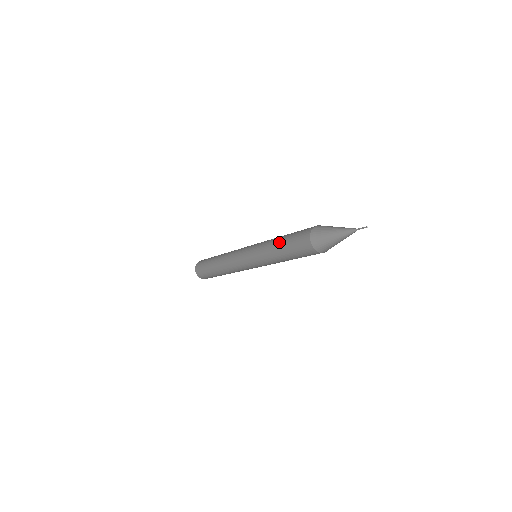
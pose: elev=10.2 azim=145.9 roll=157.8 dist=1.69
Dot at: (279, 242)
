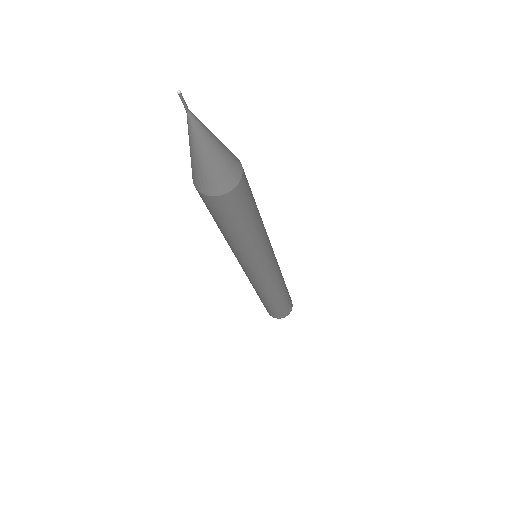
Dot at: occluded
